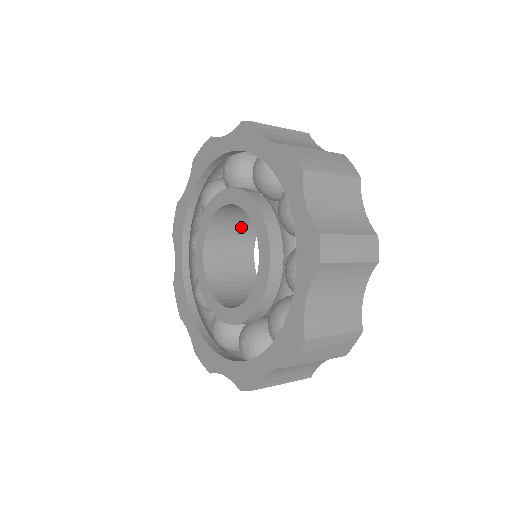
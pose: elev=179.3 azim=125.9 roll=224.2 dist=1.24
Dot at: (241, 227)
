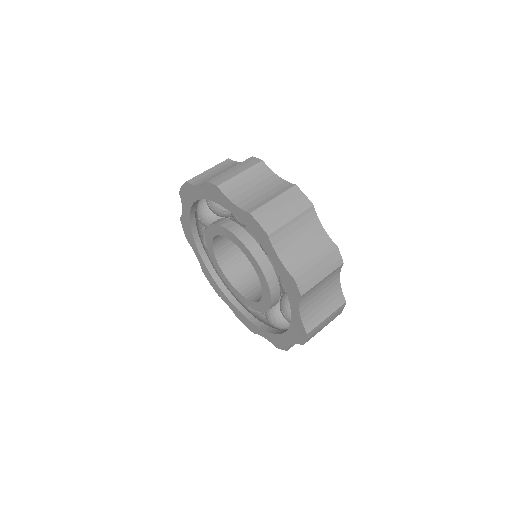
Dot at: occluded
